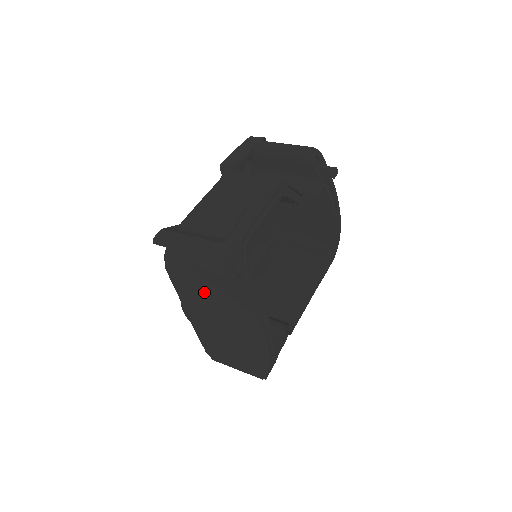
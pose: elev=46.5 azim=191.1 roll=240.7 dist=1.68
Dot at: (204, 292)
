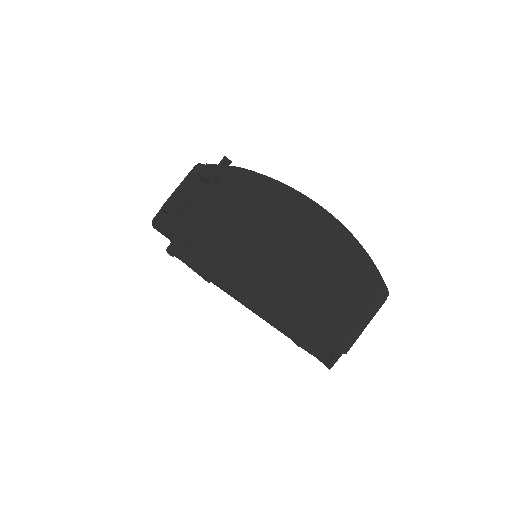
Dot at: (255, 238)
